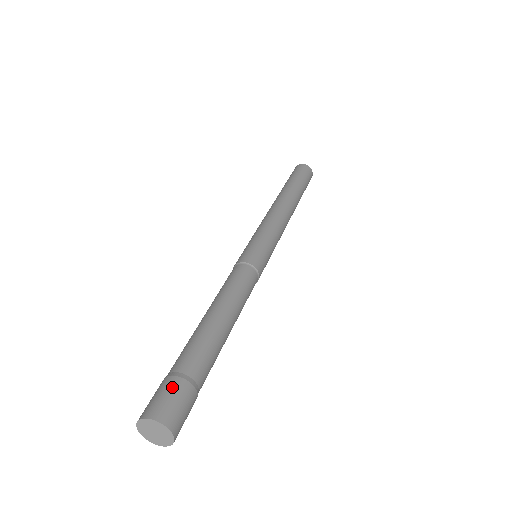
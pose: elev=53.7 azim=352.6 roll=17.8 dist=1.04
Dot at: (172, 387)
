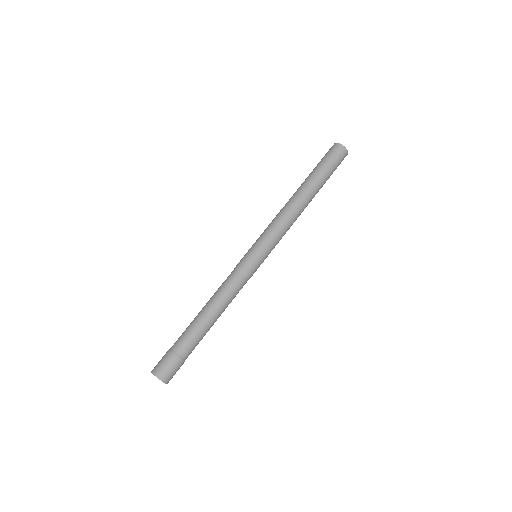
Dot at: (173, 363)
